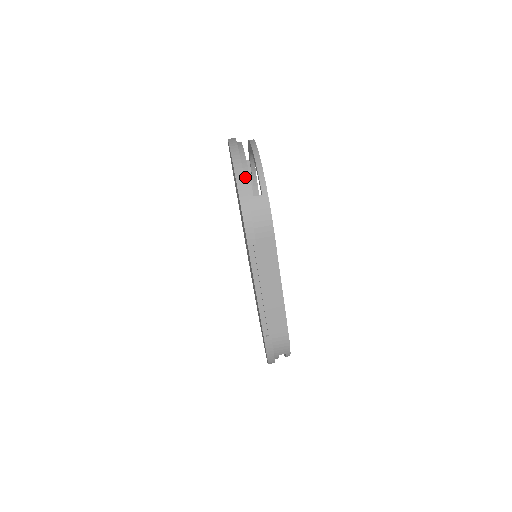
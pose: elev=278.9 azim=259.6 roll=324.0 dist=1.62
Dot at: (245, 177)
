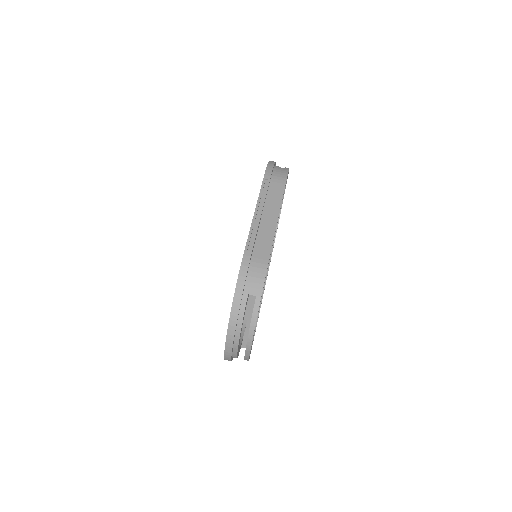
Dot at: occluded
